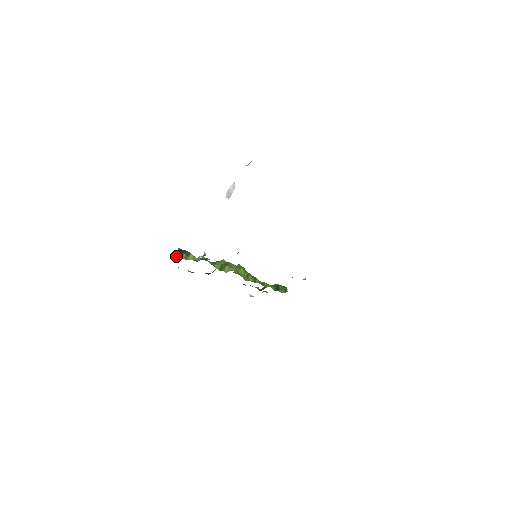
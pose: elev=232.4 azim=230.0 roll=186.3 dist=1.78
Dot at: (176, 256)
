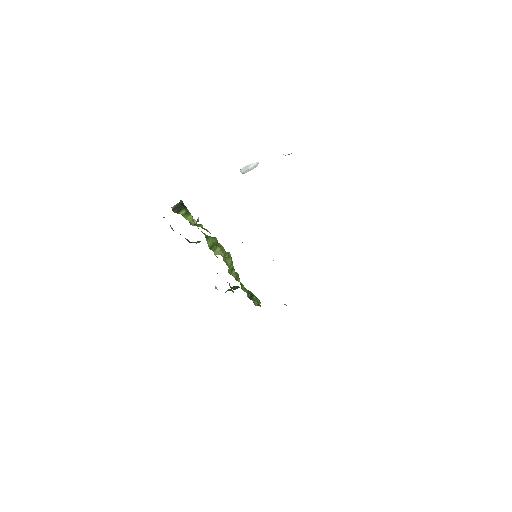
Dot at: (175, 207)
